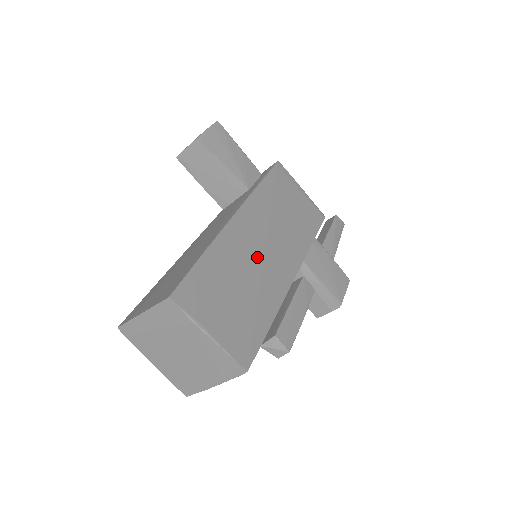
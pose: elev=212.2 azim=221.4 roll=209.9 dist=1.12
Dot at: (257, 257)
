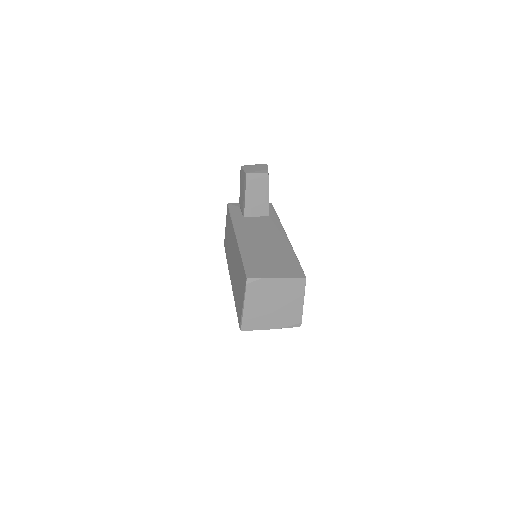
Dot at: occluded
